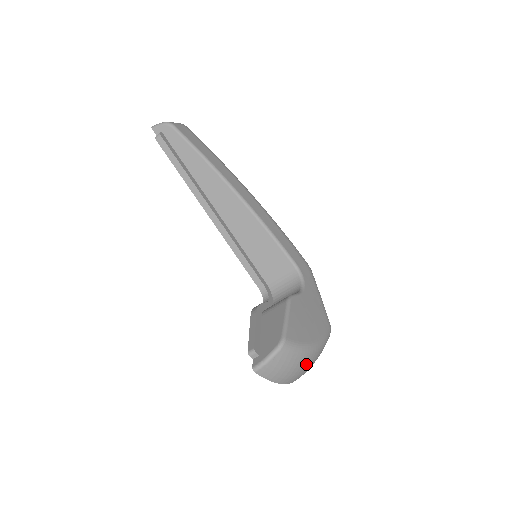
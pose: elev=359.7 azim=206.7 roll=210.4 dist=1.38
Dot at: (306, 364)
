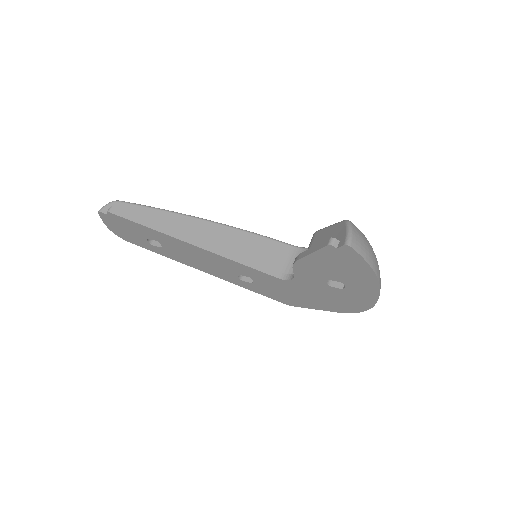
Dot at: occluded
